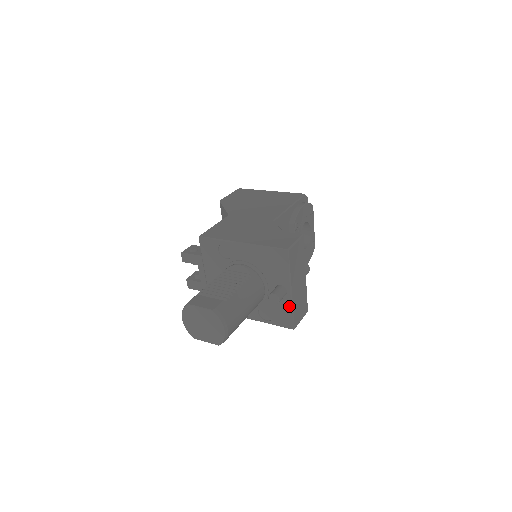
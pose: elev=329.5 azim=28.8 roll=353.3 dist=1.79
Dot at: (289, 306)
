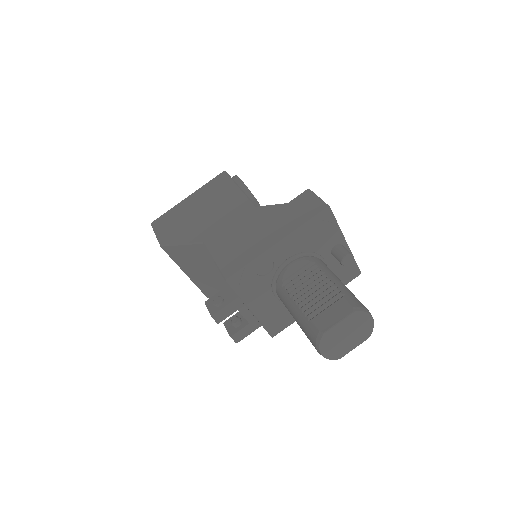
Dot at: occluded
